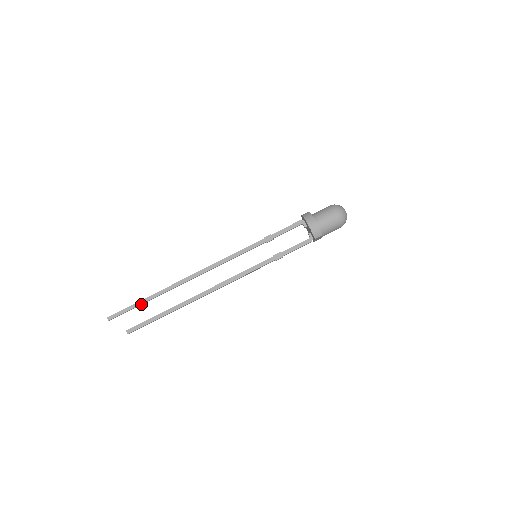
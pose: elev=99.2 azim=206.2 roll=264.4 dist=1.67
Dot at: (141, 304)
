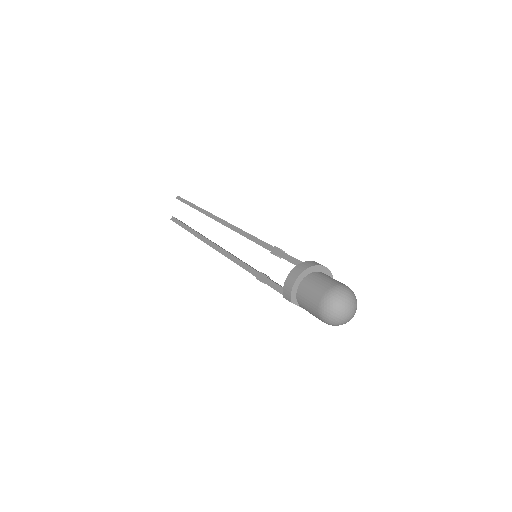
Dot at: occluded
